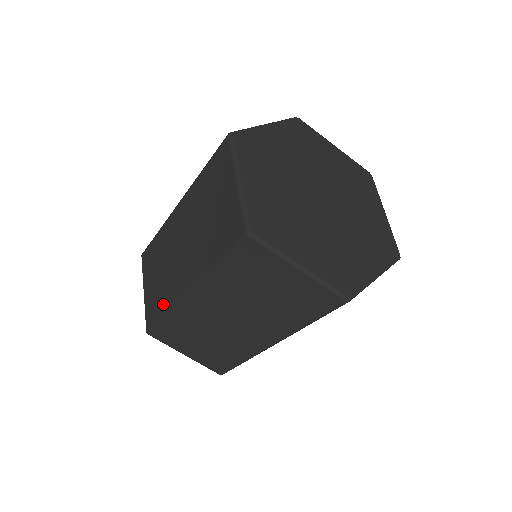
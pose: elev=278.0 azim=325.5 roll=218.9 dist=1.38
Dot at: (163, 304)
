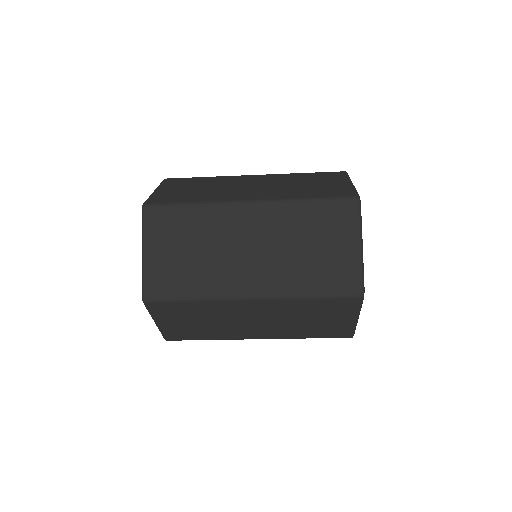
Dot at: (196, 288)
